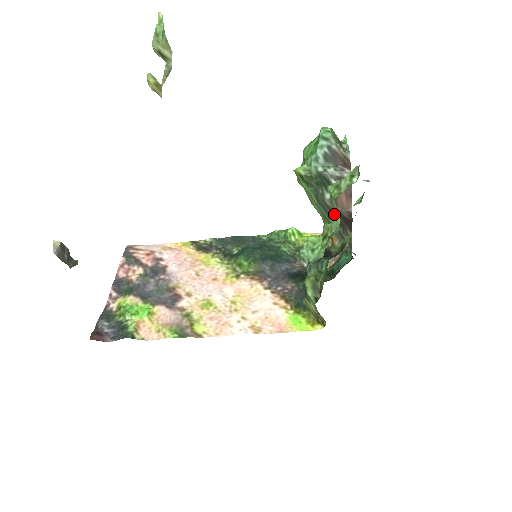
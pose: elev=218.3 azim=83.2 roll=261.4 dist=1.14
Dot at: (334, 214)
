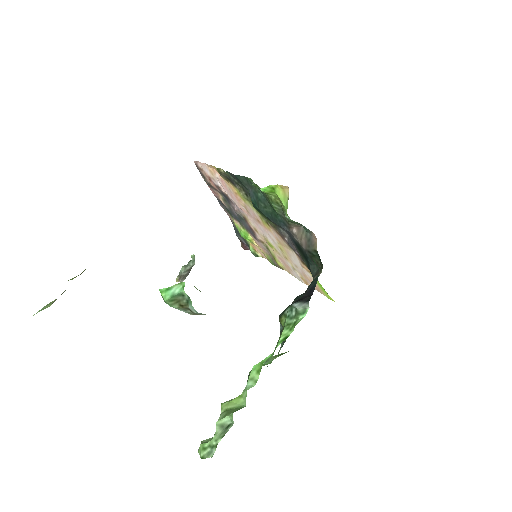
Dot at: occluded
